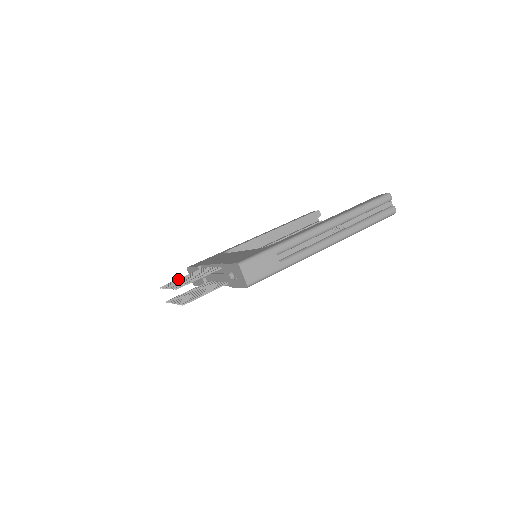
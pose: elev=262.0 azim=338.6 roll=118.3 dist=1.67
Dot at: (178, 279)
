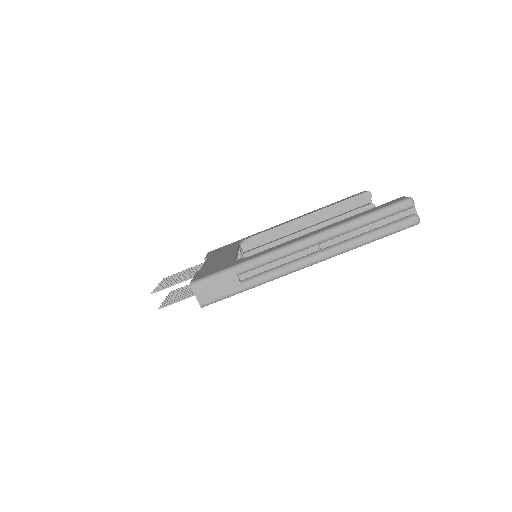
Dot at: (181, 271)
